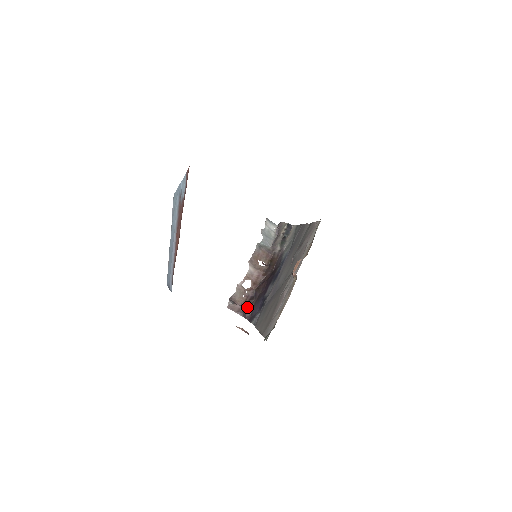
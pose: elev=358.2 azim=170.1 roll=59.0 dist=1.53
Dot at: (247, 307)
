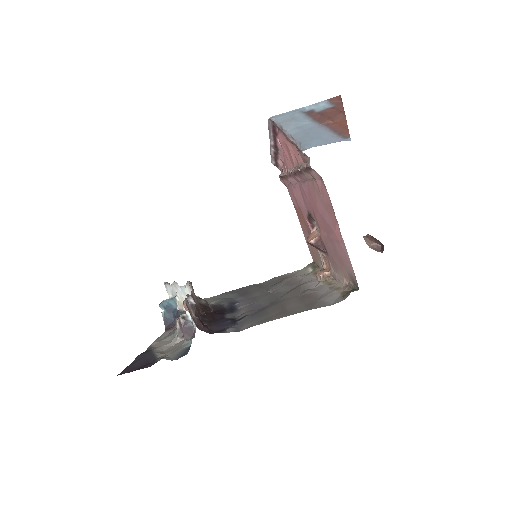
Dot at: occluded
